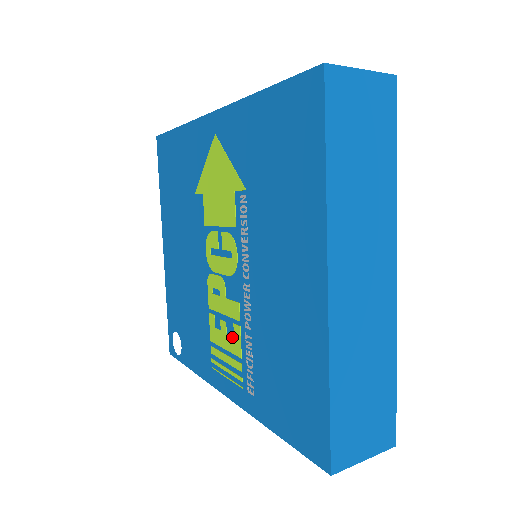
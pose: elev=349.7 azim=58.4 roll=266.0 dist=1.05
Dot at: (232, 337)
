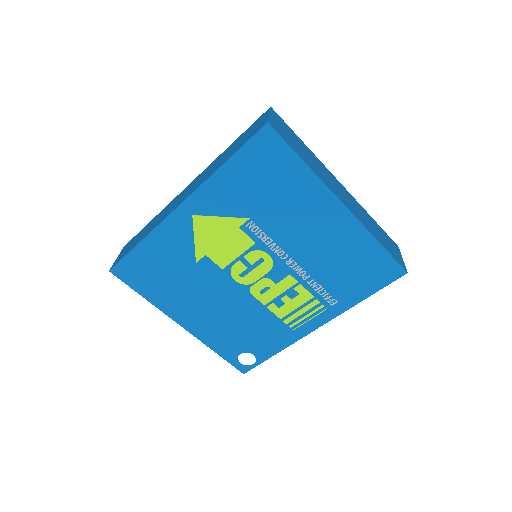
Dot at: (298, 296)
